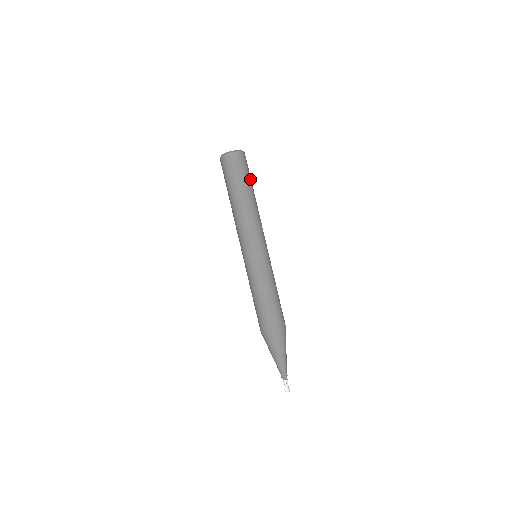
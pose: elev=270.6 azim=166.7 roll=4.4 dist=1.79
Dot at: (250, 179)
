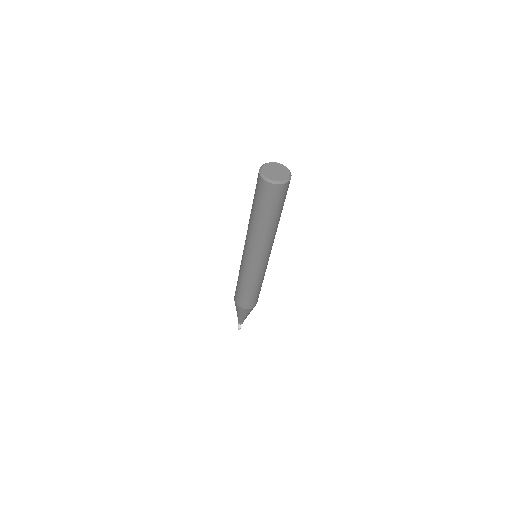
Dot at: occluded
